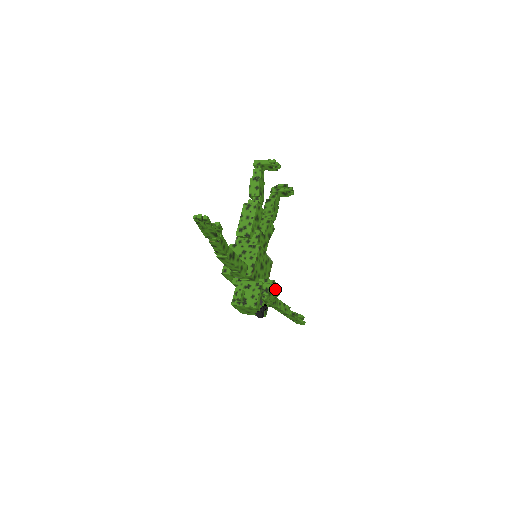
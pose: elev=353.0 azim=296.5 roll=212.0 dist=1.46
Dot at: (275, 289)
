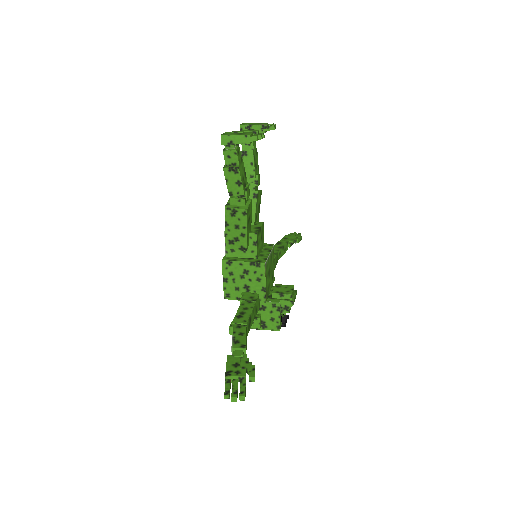
Dot at: (294, 300)
